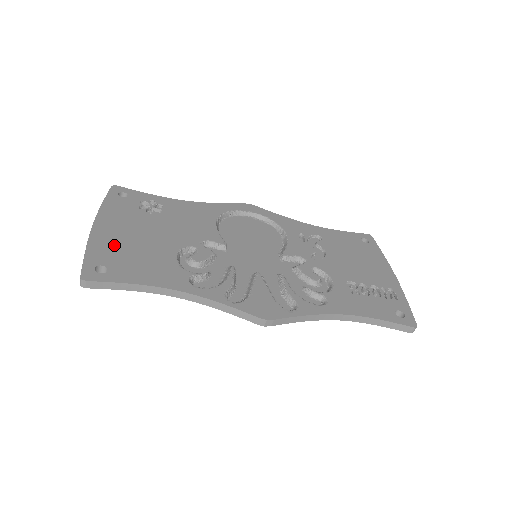
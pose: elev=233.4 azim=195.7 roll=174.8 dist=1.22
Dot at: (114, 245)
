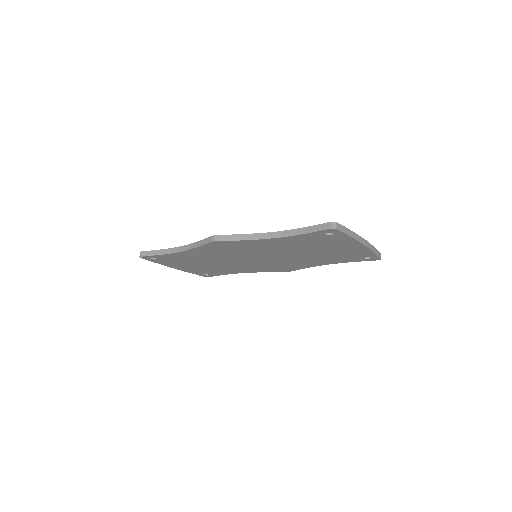
Dot at: occluded
